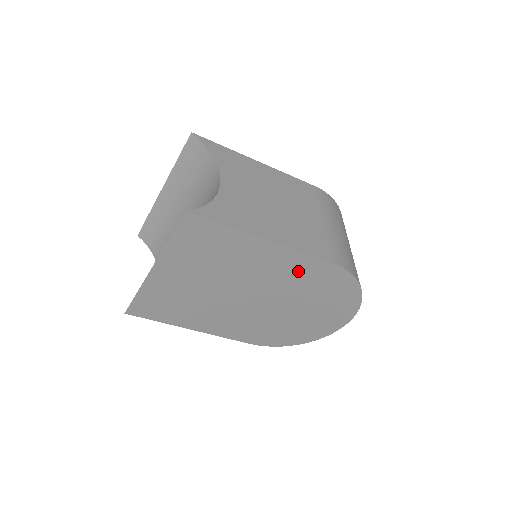
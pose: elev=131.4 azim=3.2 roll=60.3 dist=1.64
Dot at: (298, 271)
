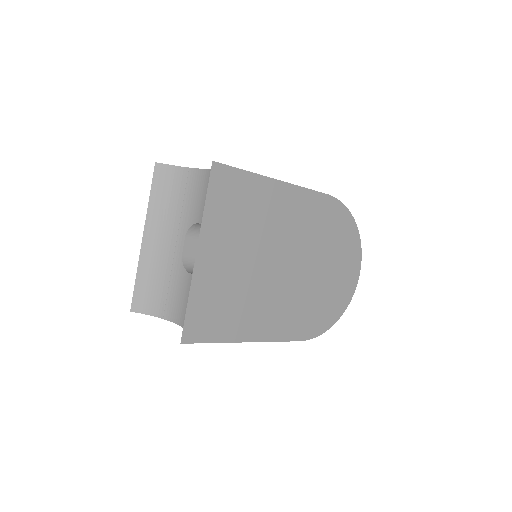
Dot at: (308, 213)
